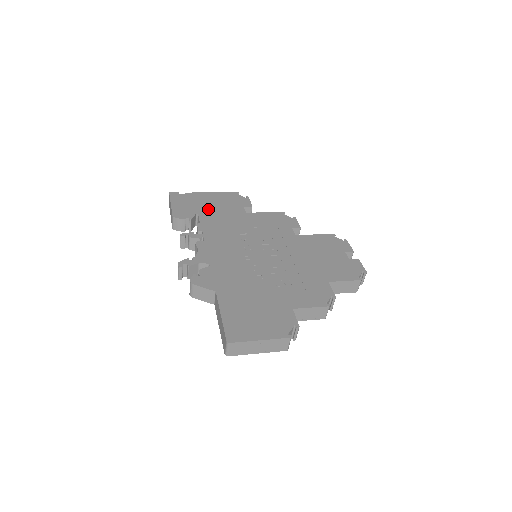
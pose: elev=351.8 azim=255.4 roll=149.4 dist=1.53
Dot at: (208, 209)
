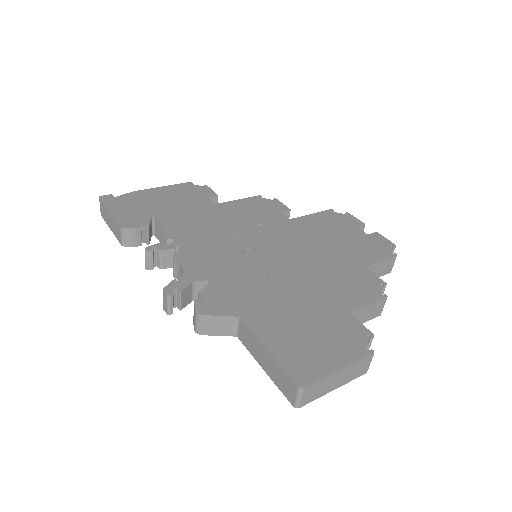
Dot at: (164, 209)
